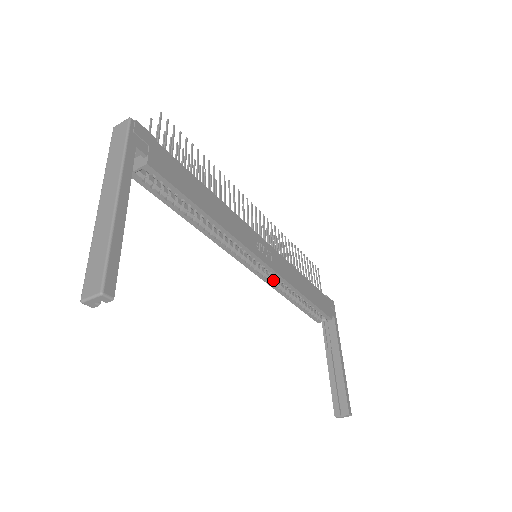
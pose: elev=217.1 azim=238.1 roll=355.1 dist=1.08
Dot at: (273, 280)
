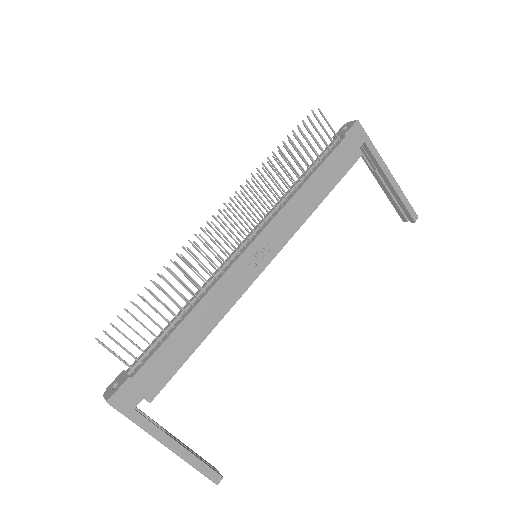
Dot at: occluded
